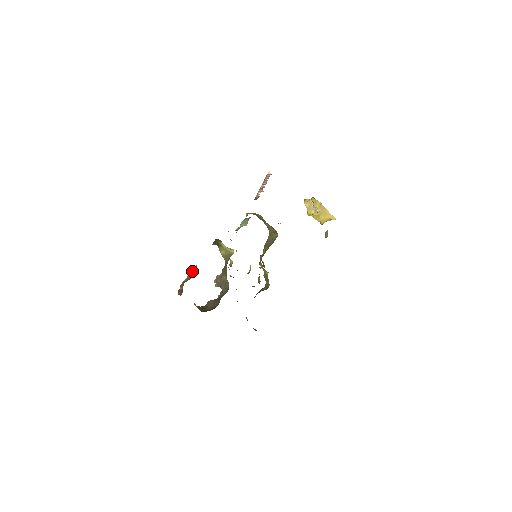
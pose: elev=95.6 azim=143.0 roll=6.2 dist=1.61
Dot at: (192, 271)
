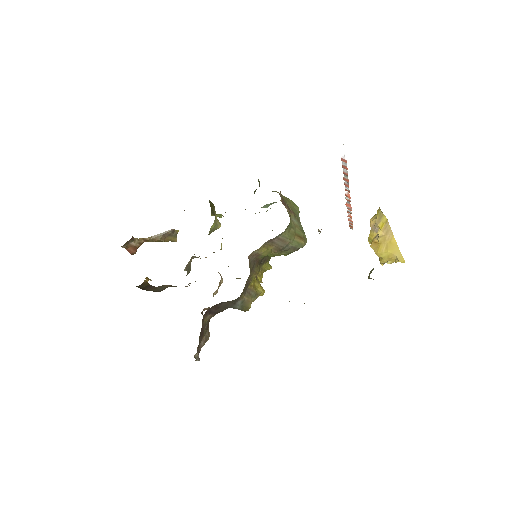
Dot at: (165, 232)
